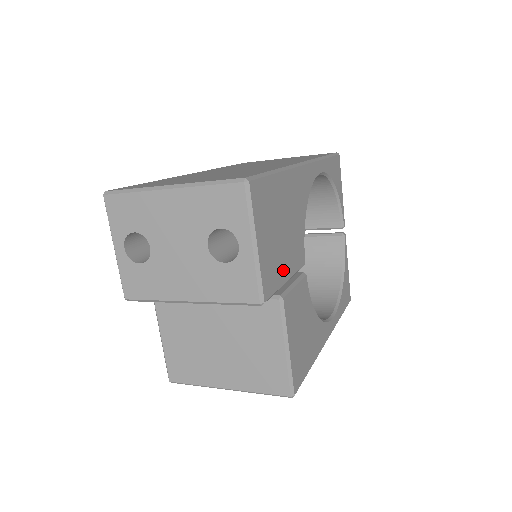
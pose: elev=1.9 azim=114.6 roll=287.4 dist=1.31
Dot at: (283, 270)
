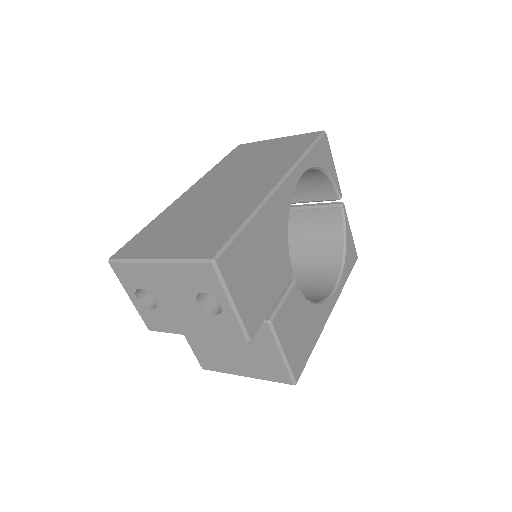
Dot at: (268, 300)
